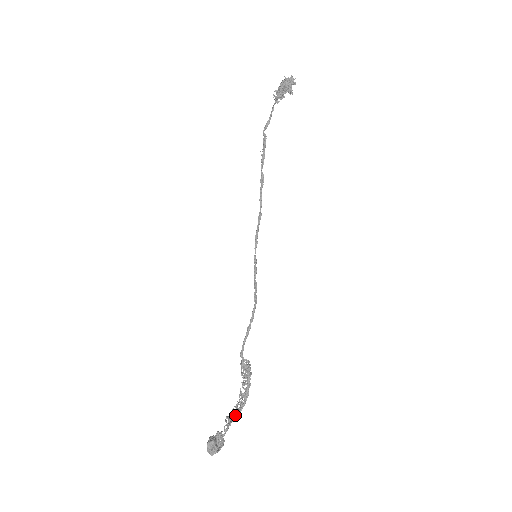
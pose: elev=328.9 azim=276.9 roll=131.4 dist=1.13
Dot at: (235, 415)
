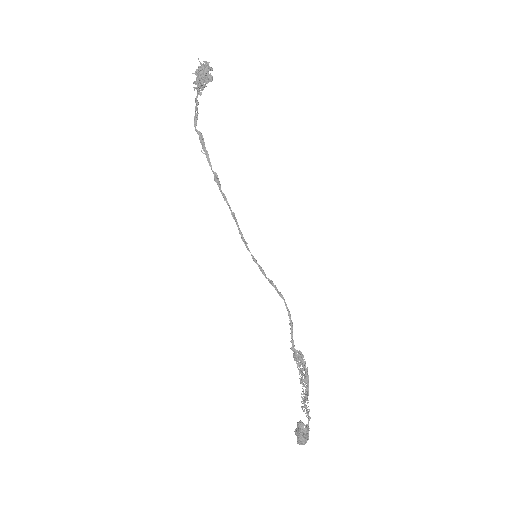
Dot at: occluded
